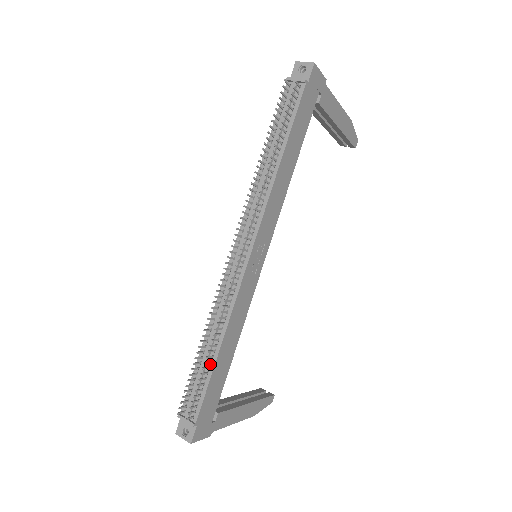
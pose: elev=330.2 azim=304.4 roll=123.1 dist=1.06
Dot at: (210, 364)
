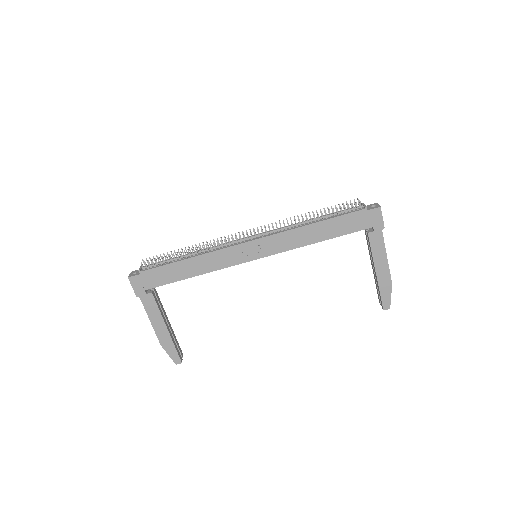
Dot at: (178, 260)
